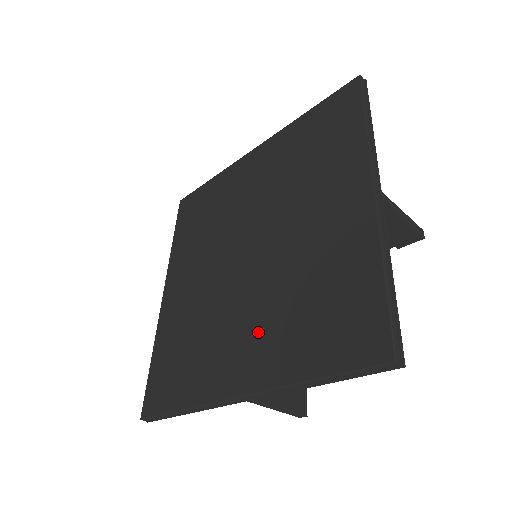
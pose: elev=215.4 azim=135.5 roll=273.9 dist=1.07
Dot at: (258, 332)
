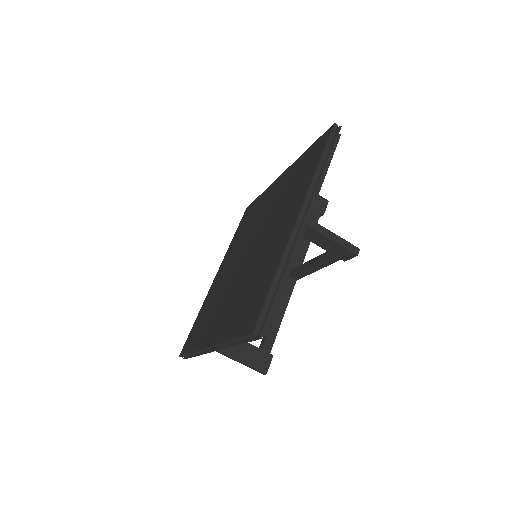
Dot at: (229, 308)
